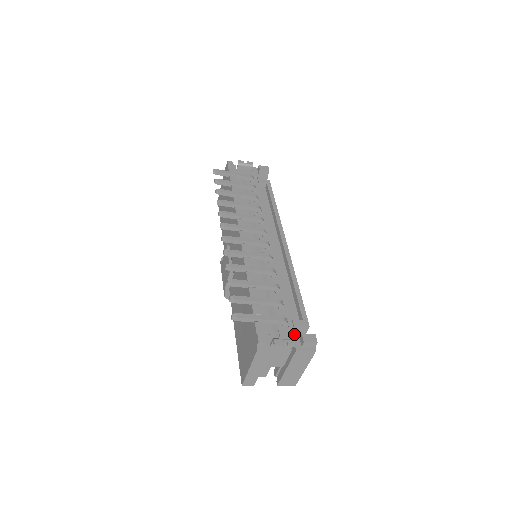
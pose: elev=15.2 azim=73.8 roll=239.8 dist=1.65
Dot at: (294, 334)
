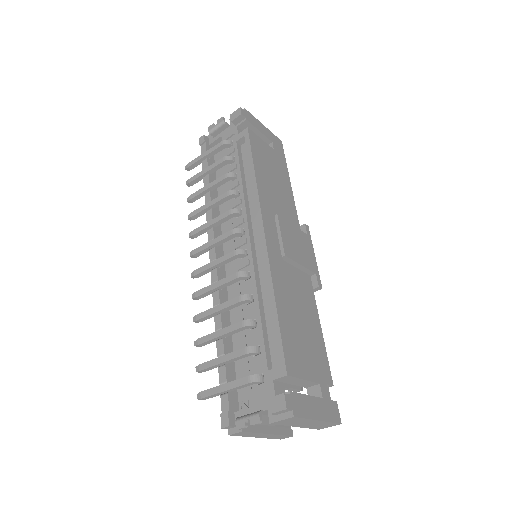
Dot at: (268, 396)
